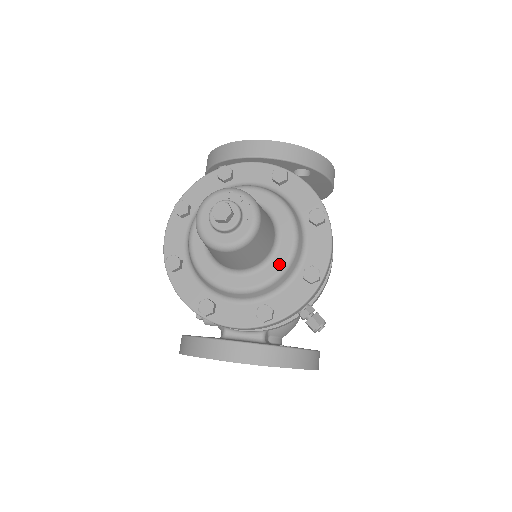
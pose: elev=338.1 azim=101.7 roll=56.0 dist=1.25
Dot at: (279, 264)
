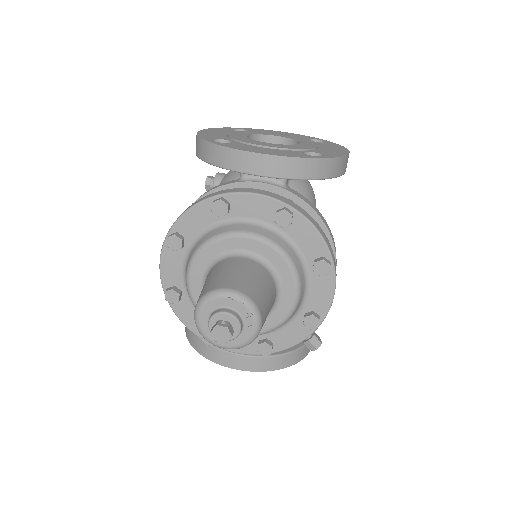
Dot at: (279, 317)
